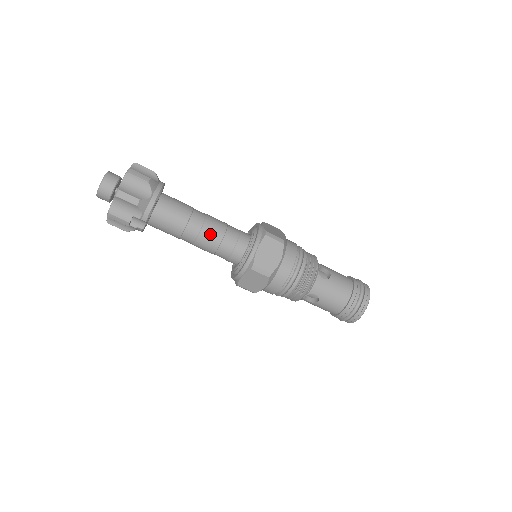
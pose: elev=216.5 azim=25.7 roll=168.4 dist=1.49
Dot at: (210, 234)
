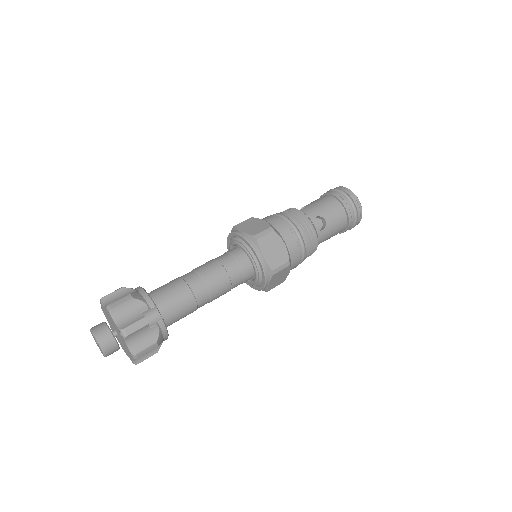
Dot at: (207, 268)
